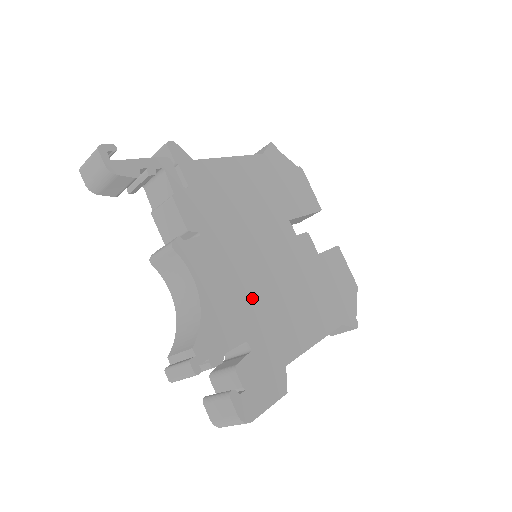
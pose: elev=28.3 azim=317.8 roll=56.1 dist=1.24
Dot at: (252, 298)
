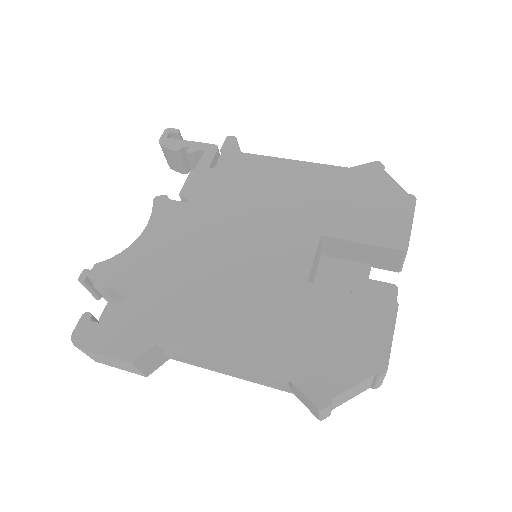
Dot at: (185, 269)
